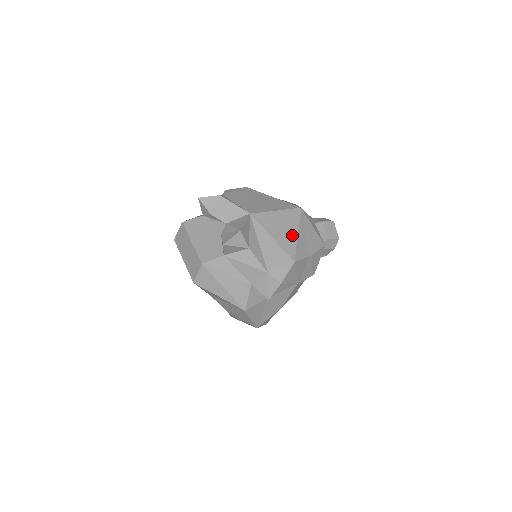
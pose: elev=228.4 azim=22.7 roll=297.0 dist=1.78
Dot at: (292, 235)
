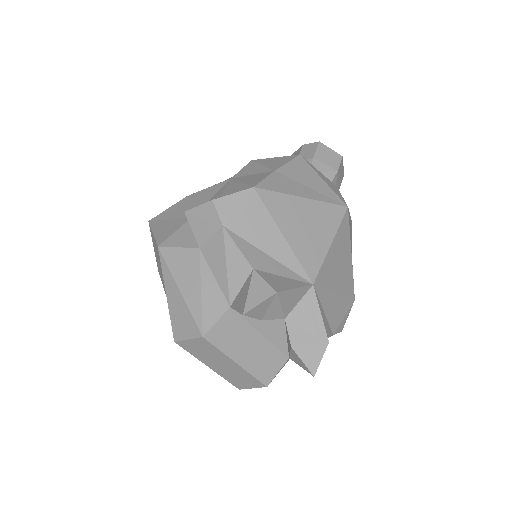
Dot at: (348, 264)
